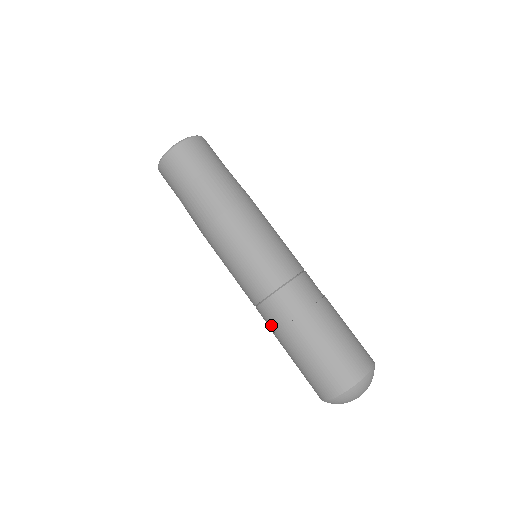
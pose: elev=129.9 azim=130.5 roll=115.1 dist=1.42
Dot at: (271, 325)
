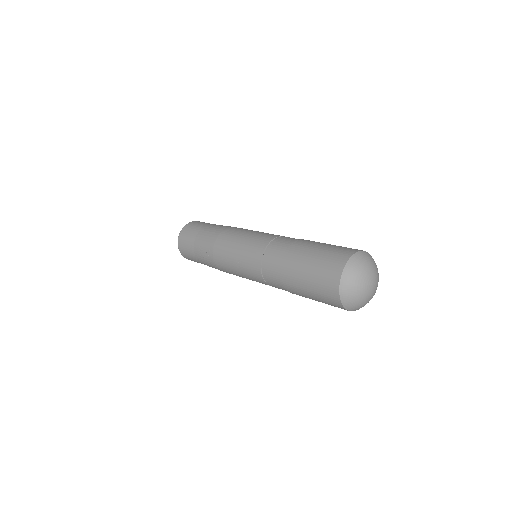
Dot at: (275, 271)
